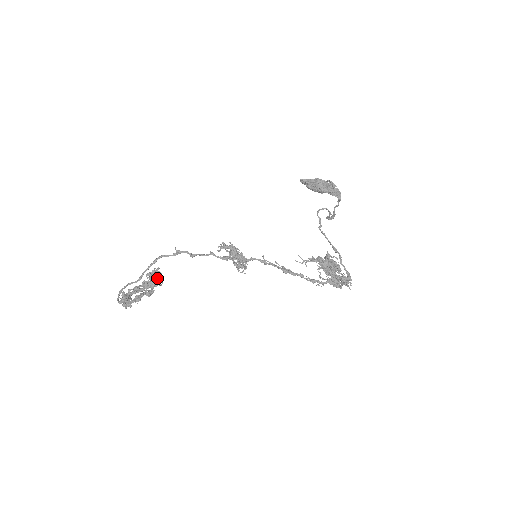
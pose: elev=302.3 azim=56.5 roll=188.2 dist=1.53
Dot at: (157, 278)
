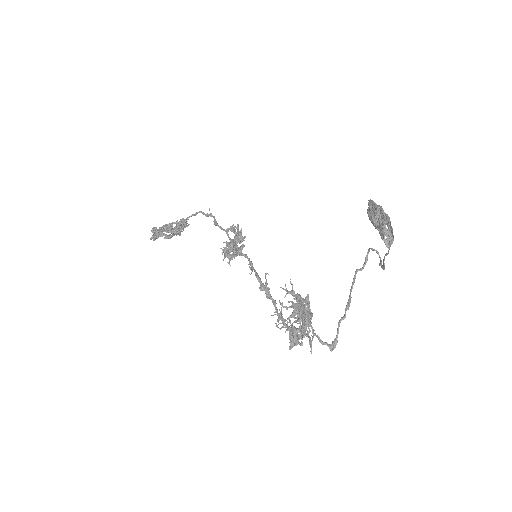
Dot at: (176, 227)
